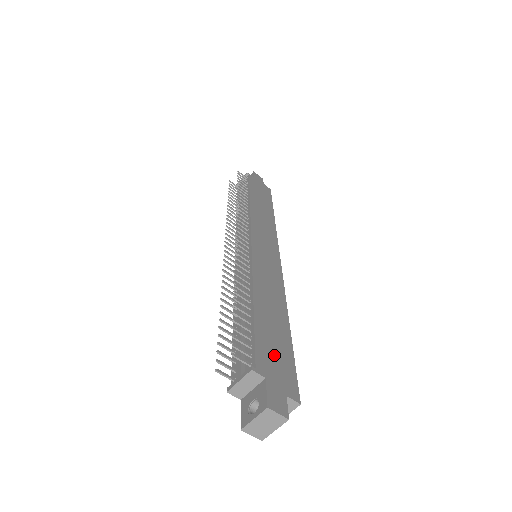
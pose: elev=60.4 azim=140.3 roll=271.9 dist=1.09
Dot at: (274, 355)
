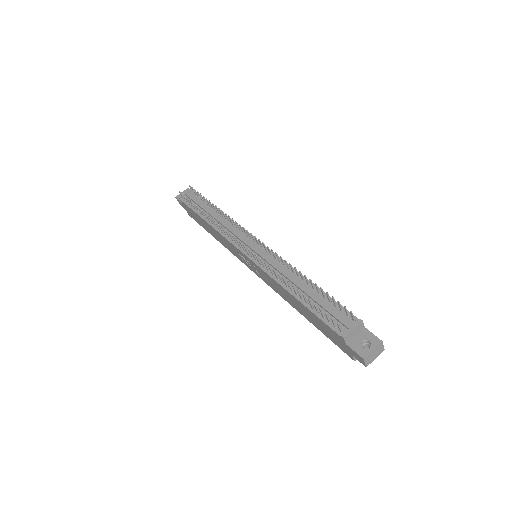
Dot at: occluded
